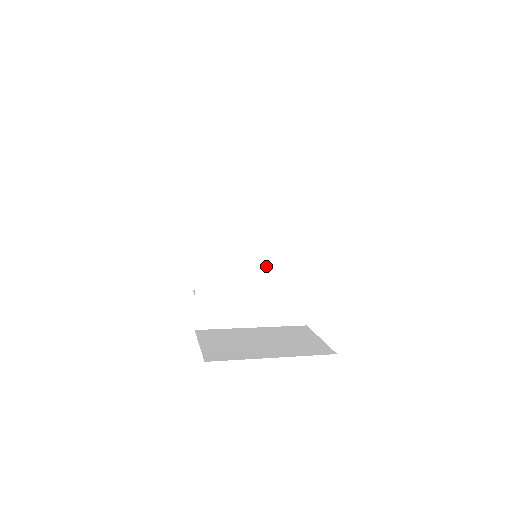
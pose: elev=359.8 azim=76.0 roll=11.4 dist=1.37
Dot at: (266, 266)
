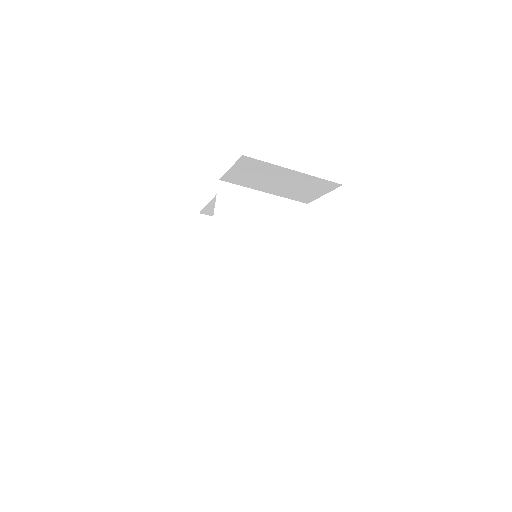
Dot at: (266, 260)
